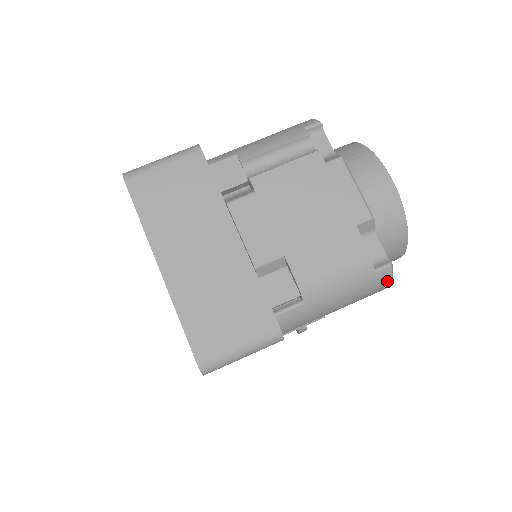
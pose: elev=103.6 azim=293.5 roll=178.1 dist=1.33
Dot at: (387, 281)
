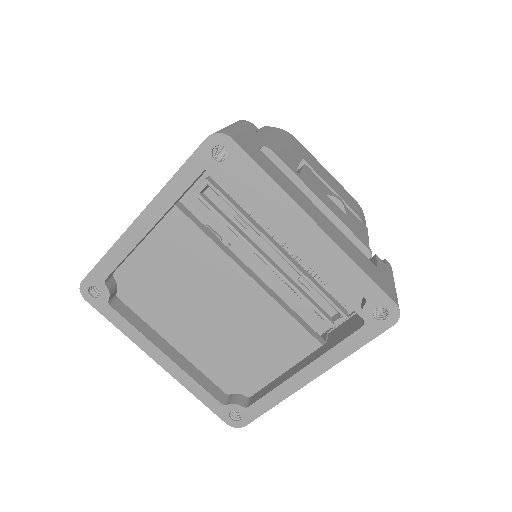
Dot at: (278, 129)
